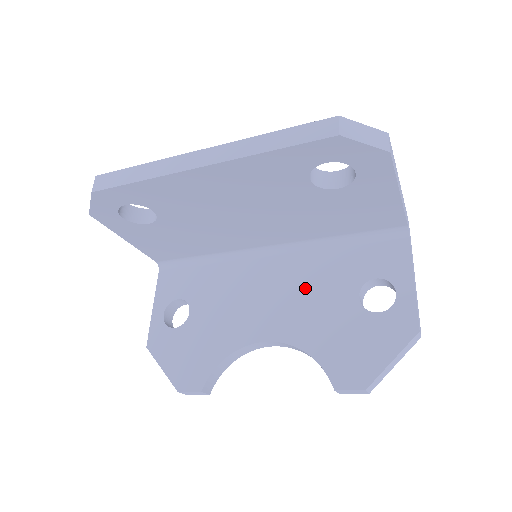
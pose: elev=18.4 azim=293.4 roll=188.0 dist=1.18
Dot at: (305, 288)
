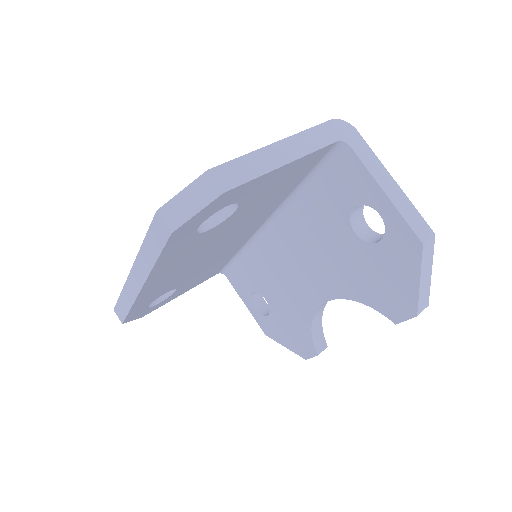
Dot at: (314, 245)
